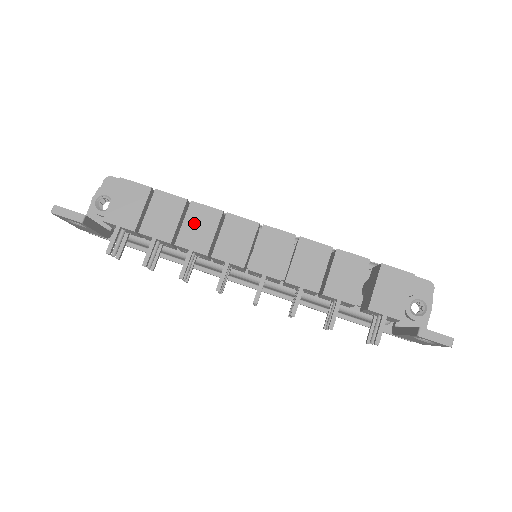
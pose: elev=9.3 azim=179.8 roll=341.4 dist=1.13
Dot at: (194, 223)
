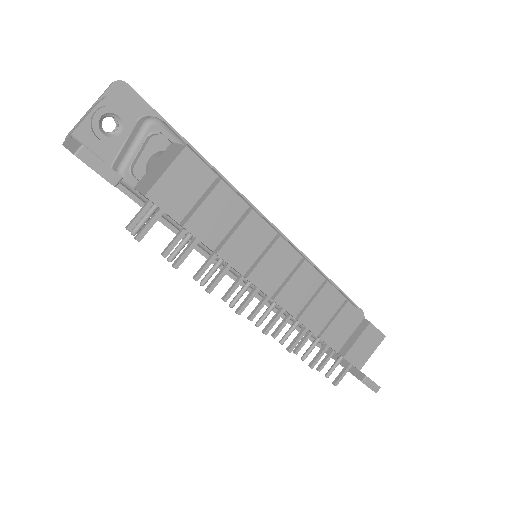
Dot at: (245, 236)
